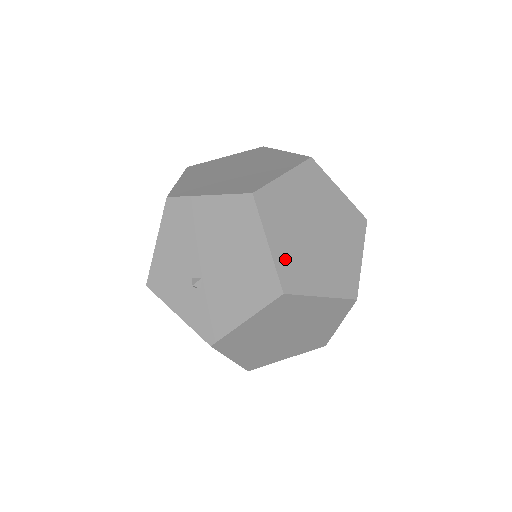
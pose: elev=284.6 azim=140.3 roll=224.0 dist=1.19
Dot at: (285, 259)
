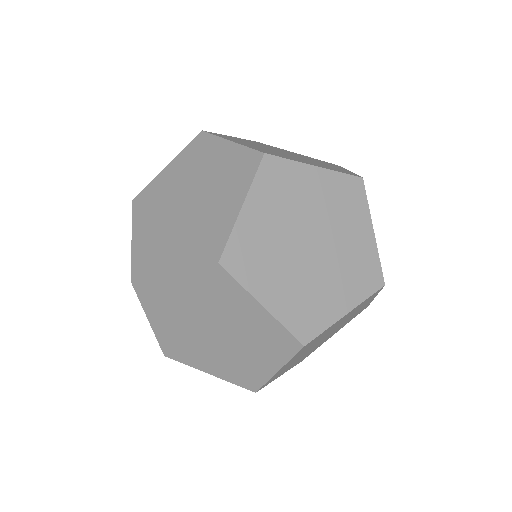
Dot at: (168, 337)
